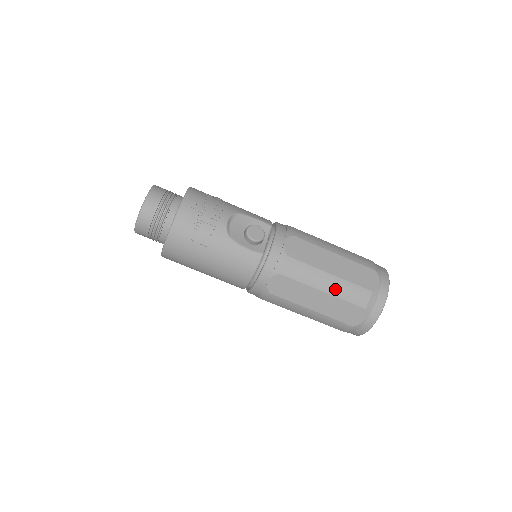
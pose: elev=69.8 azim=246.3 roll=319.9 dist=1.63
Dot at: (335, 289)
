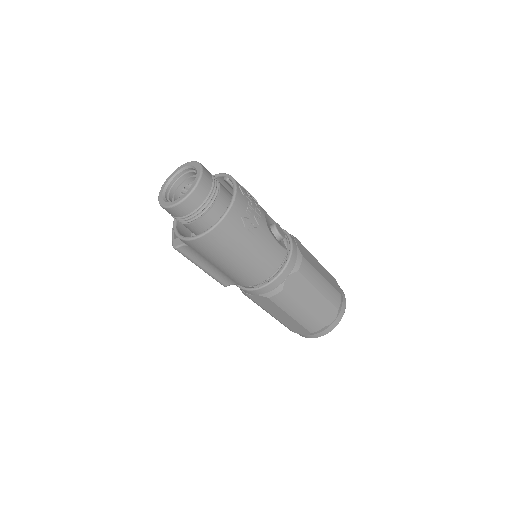
Dot at: (326, 290)
